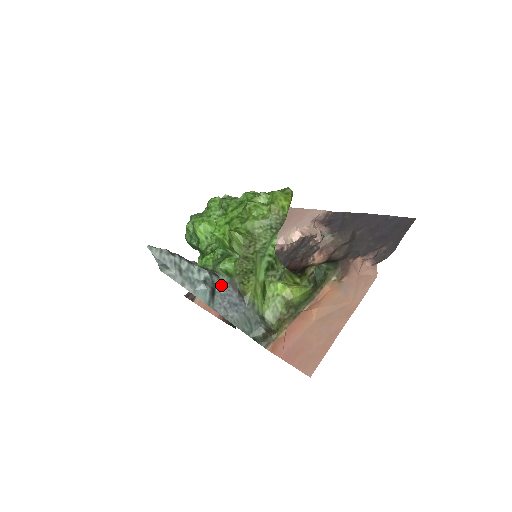
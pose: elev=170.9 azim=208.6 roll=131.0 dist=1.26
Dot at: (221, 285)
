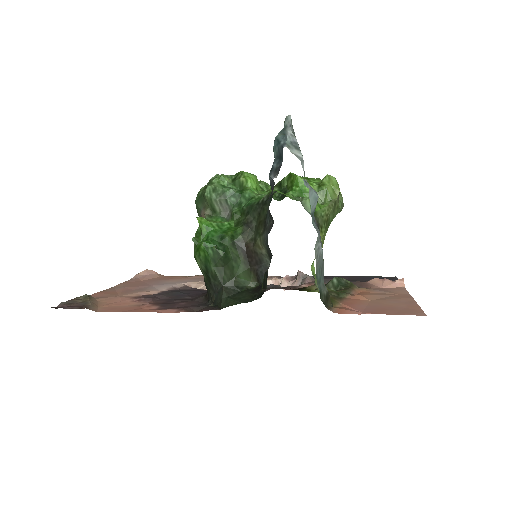
Dot at: occluded
